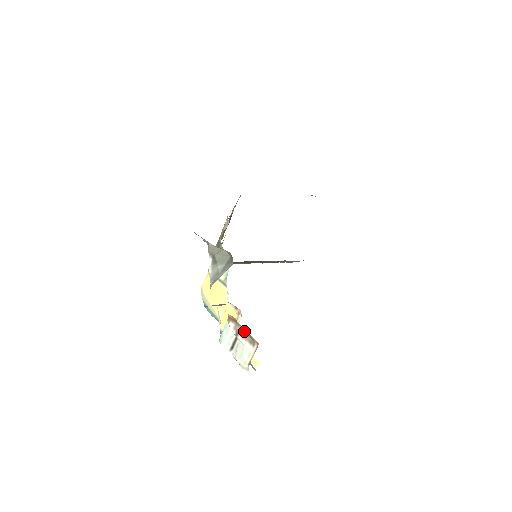
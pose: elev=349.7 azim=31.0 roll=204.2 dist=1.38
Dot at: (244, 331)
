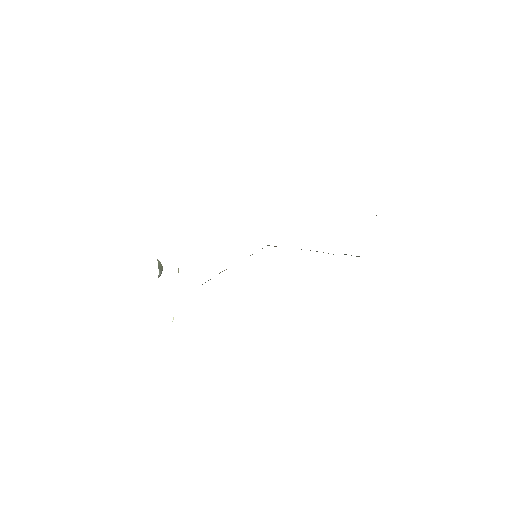
Dot at: occluded
